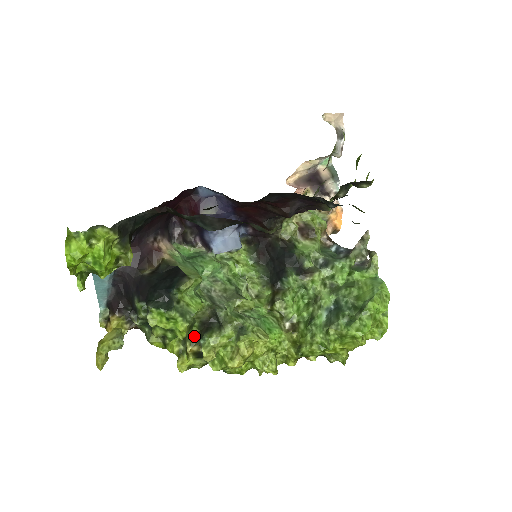
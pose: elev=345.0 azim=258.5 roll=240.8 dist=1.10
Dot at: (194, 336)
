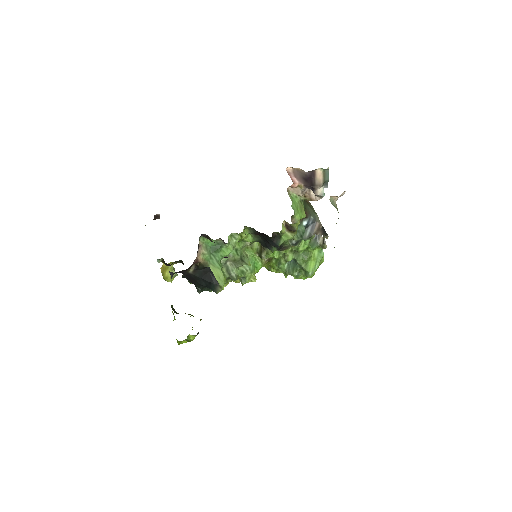
Dot at: occluded
